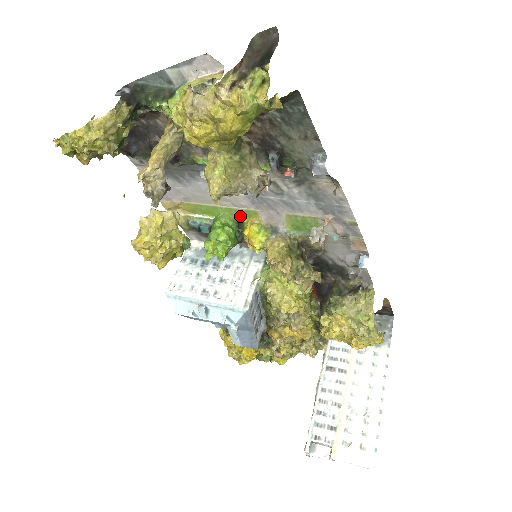
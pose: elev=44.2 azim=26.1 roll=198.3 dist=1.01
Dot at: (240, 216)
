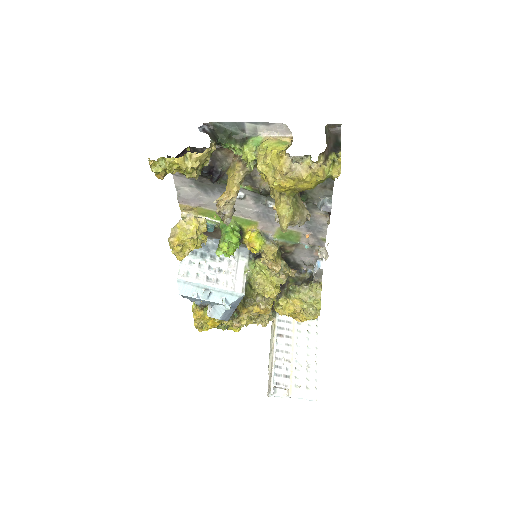
Dot at: (242, 223)
